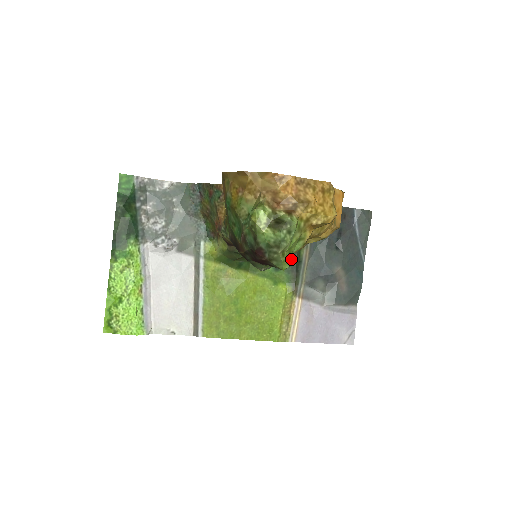
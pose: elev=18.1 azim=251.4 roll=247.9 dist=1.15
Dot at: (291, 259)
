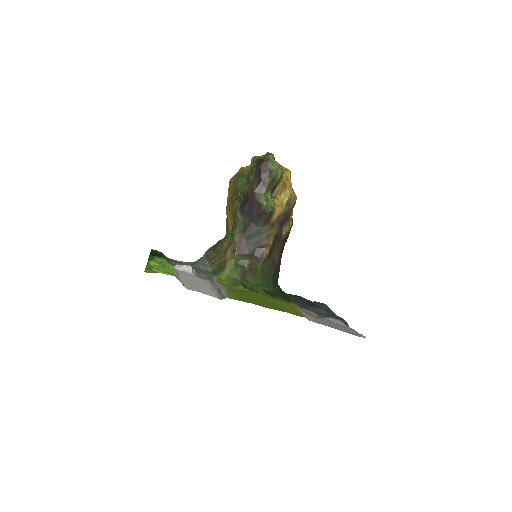
Dot at: (281, 296)
